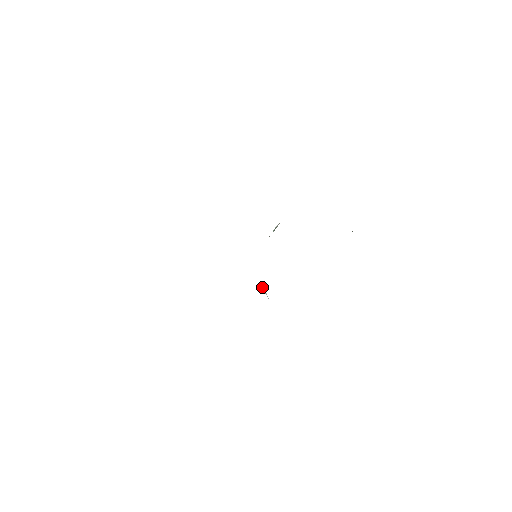
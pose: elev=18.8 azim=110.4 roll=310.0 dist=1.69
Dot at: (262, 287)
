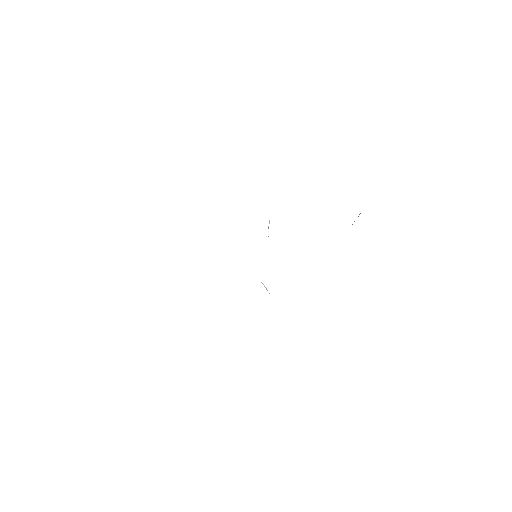
Dot at: (262, 283)
